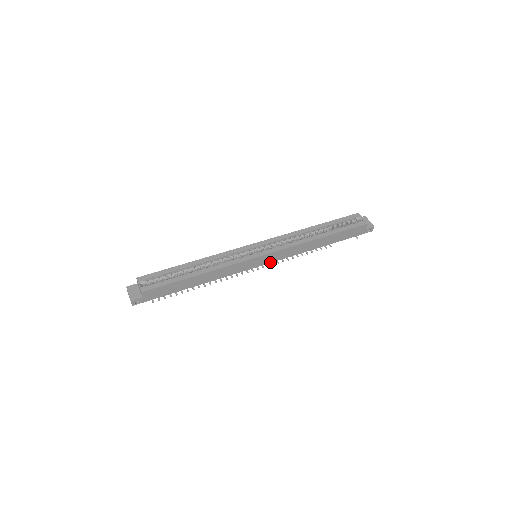
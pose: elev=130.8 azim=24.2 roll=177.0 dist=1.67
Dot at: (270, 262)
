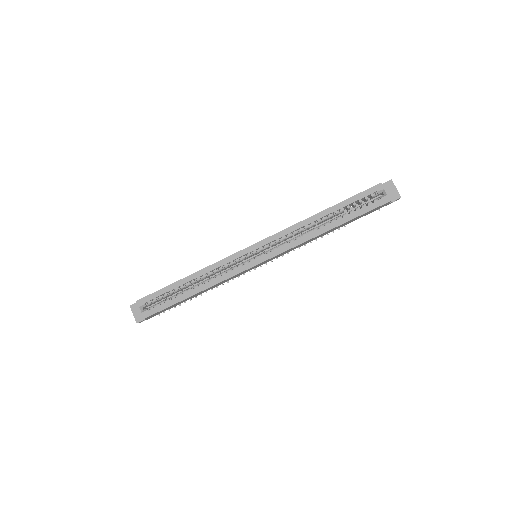
Dot at: occluded
